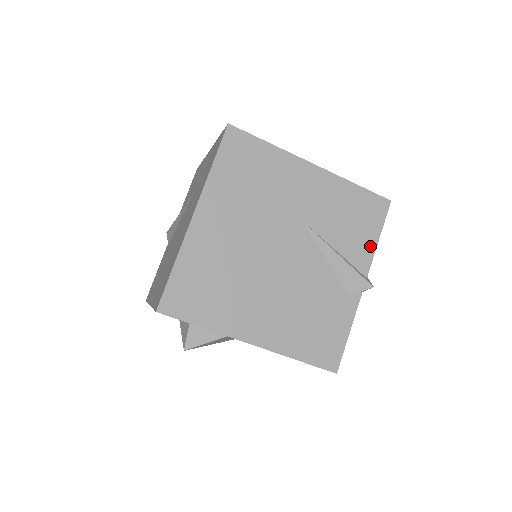
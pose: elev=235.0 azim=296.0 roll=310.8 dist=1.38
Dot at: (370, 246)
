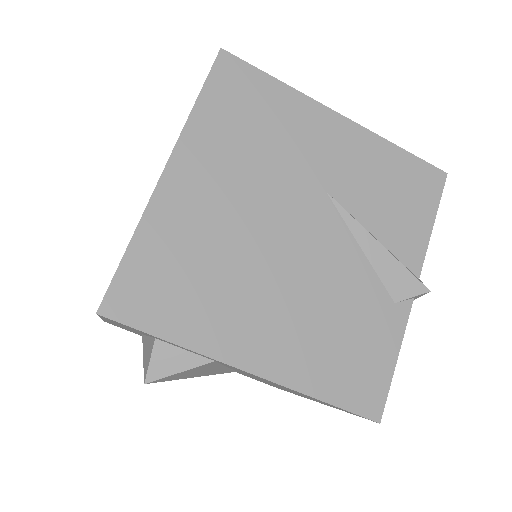
Dot at: (422, 233)
